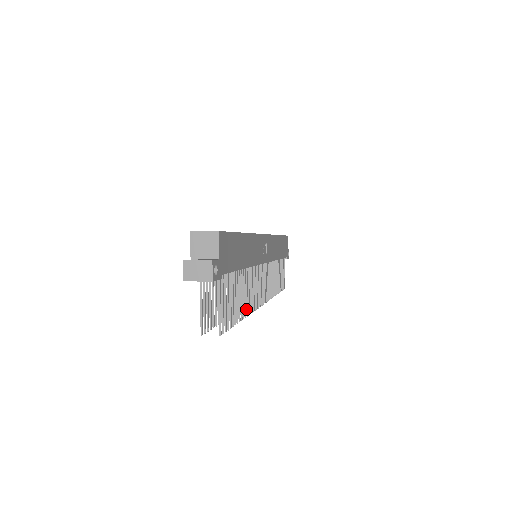
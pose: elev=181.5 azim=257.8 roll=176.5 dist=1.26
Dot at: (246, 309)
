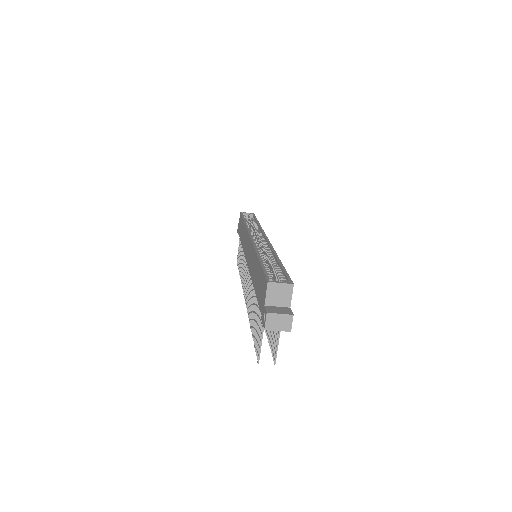
Dot at: occluded
